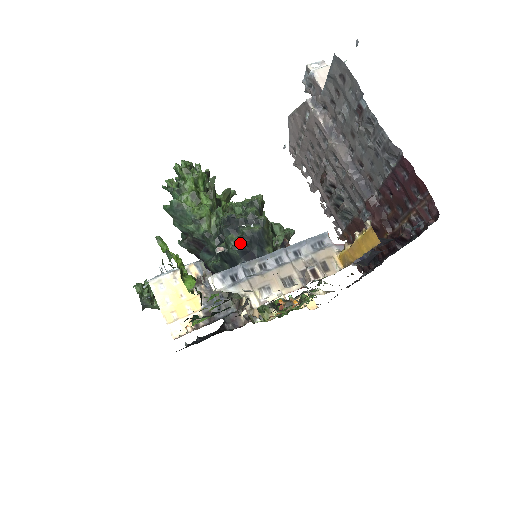
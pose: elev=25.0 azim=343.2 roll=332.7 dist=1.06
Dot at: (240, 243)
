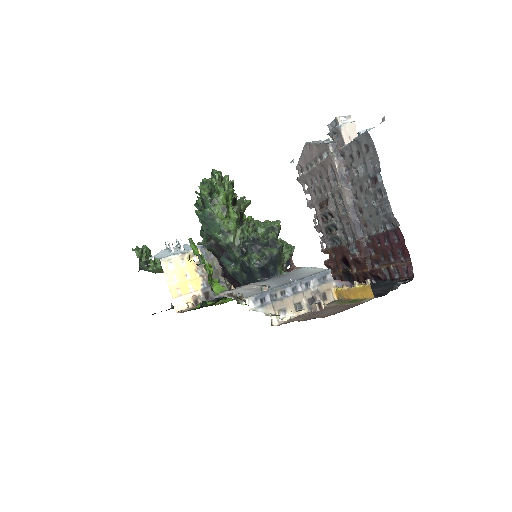
Dot at: (261, 262)
